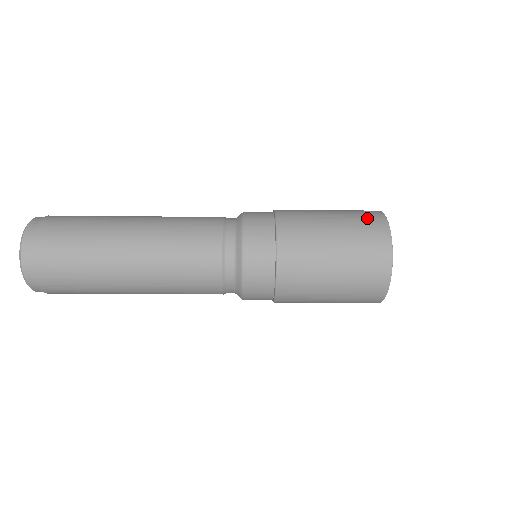
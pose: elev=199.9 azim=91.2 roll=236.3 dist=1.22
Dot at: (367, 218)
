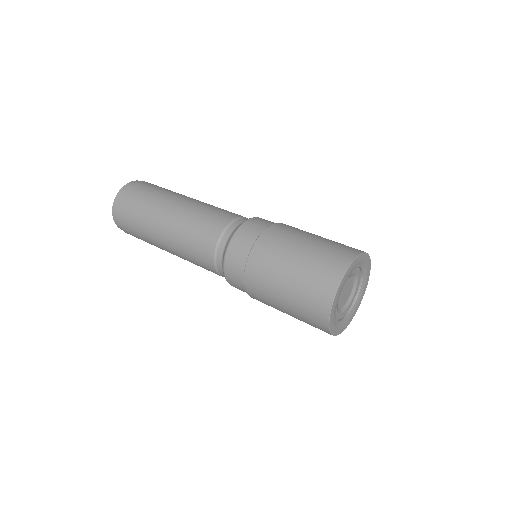
Dot at: (332, 259)
